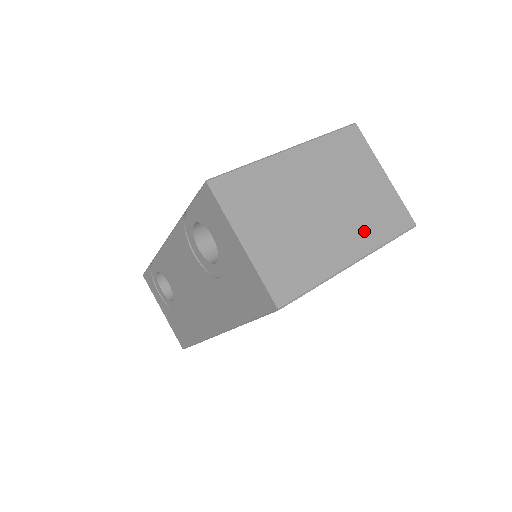
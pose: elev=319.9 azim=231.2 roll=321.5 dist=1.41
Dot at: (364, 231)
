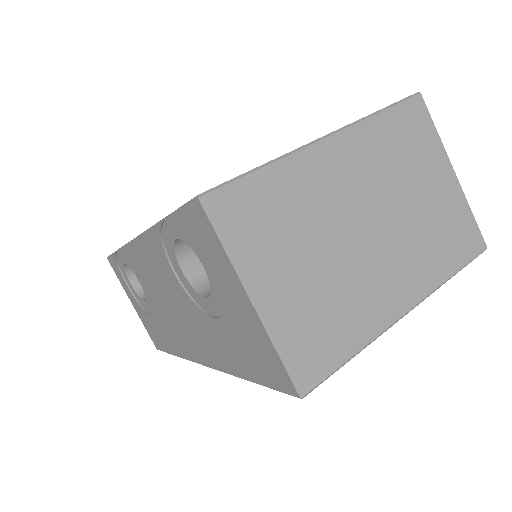
Dot at: (422, 263)
